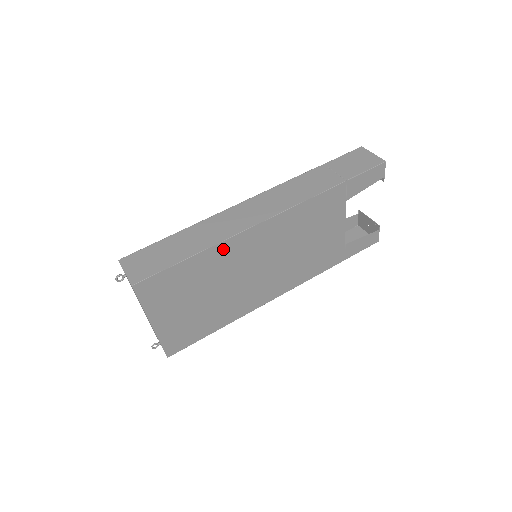
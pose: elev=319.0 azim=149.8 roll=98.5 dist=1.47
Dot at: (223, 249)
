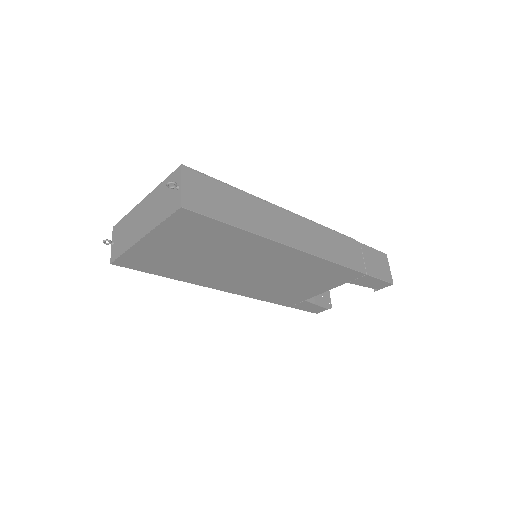
Dot at: (261, 243)
